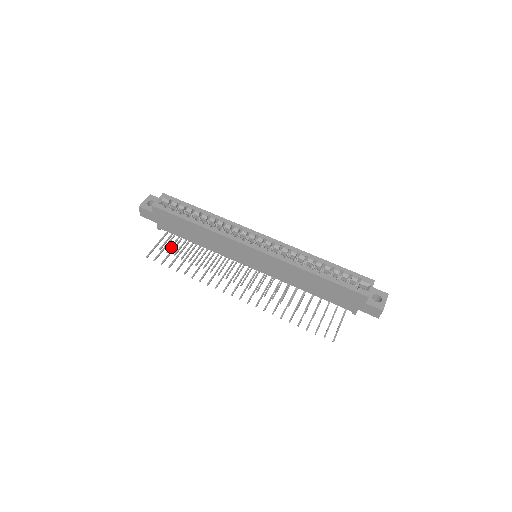
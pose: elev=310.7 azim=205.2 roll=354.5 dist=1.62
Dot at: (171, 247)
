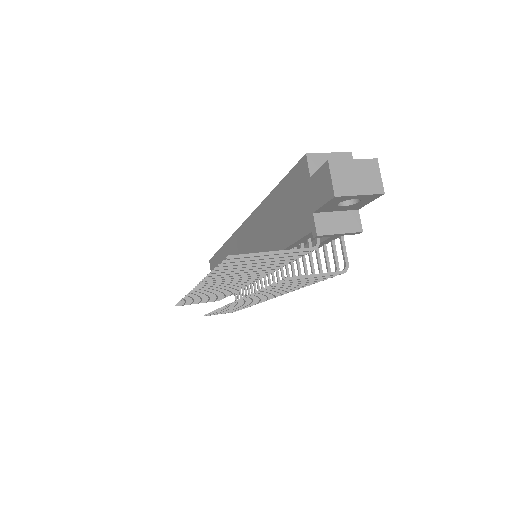
Dot at: occluded
